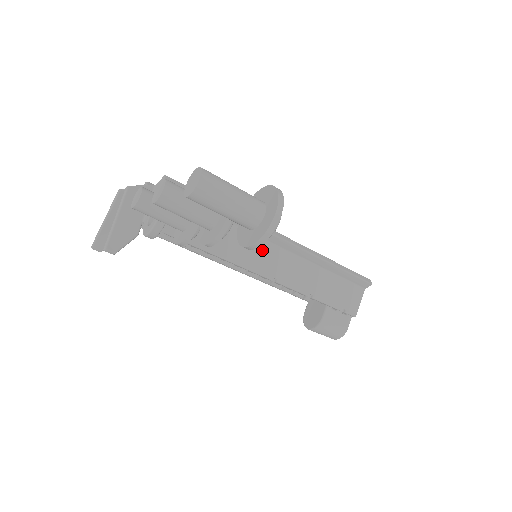
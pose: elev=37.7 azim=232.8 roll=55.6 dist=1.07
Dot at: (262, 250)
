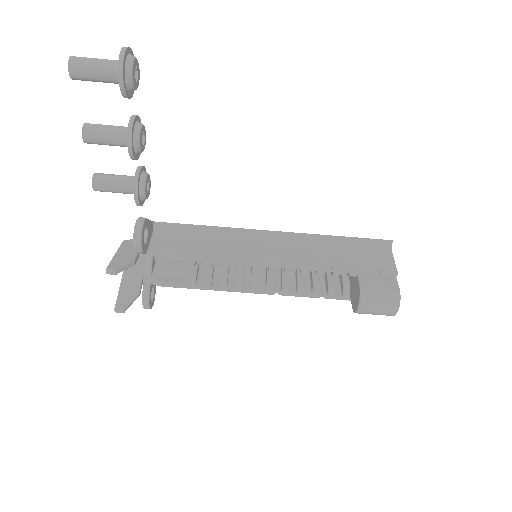
Dot at: (257, 247)
